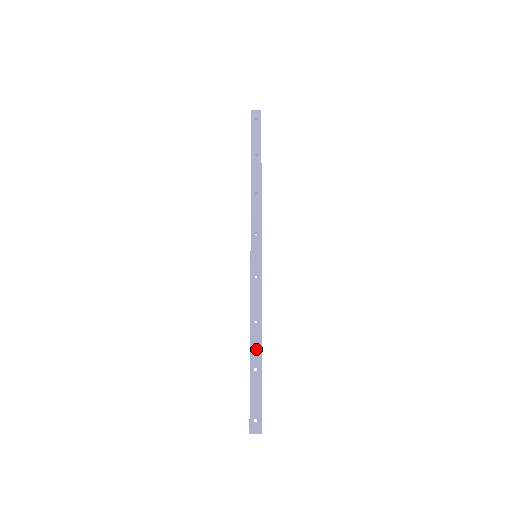
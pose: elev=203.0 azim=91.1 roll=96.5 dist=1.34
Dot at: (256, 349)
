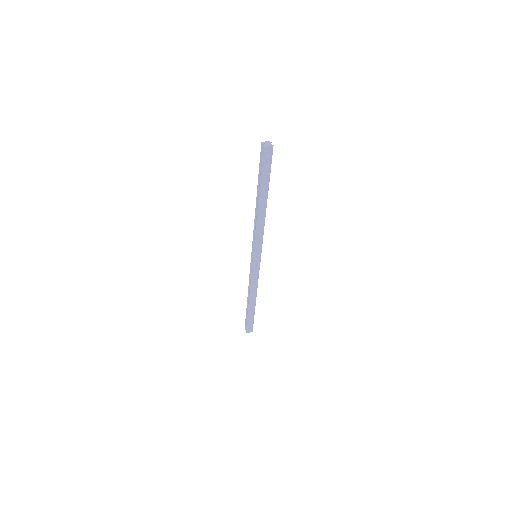
Dot at: (252, 303)
